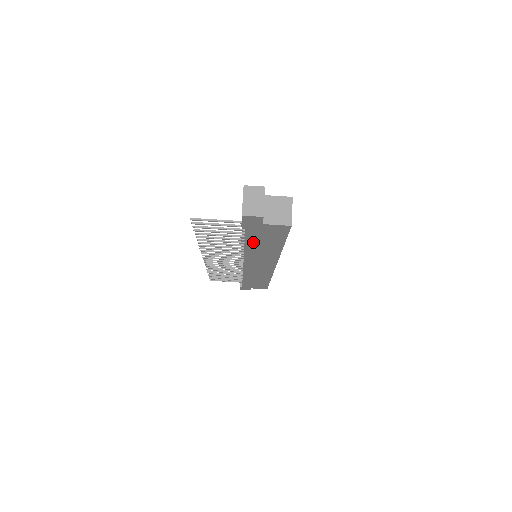
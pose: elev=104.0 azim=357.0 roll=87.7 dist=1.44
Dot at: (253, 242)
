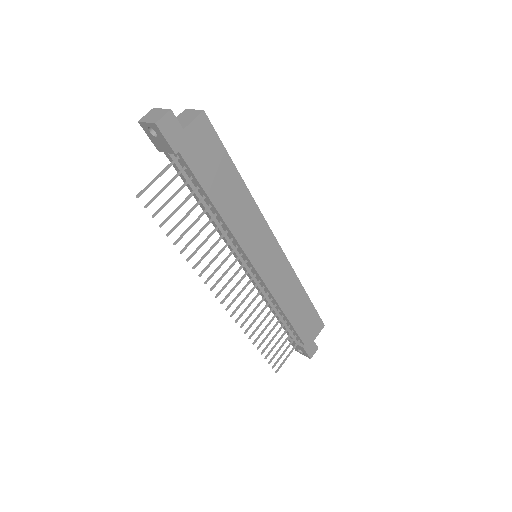
Dot at: (213, 189)
